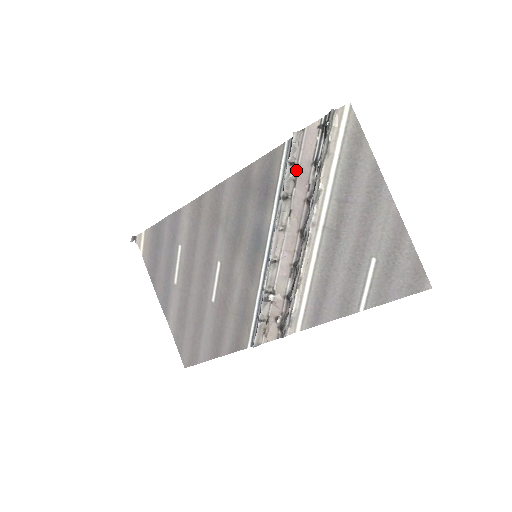
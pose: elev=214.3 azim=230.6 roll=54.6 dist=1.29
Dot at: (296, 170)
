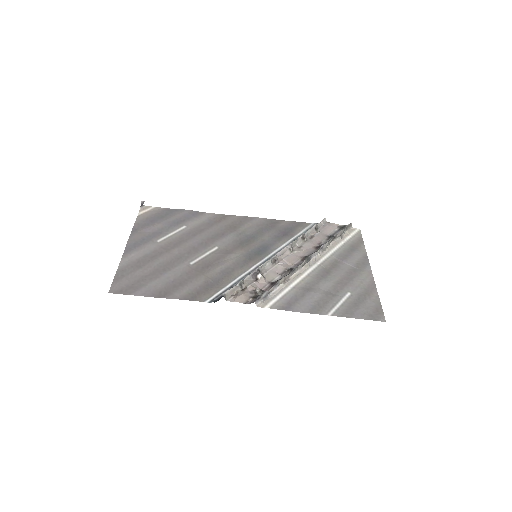
Dot at: (316, 233)
